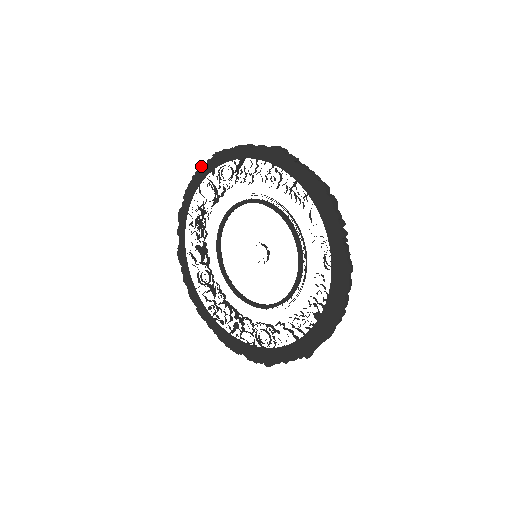
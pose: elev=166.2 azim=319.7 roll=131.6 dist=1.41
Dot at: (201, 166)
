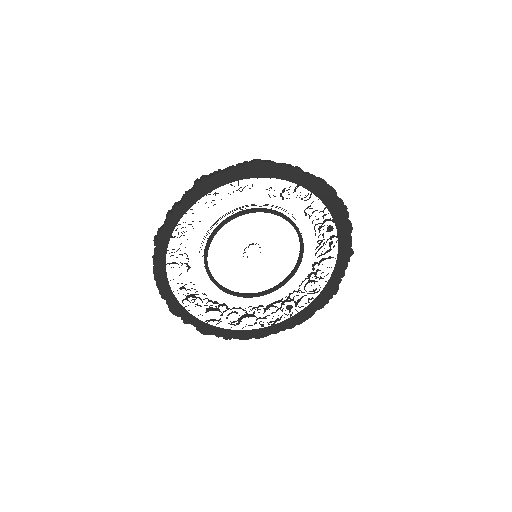
Dot at: (153, 264)
